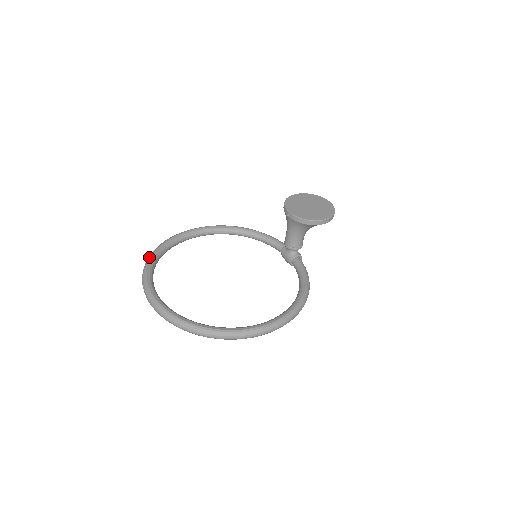
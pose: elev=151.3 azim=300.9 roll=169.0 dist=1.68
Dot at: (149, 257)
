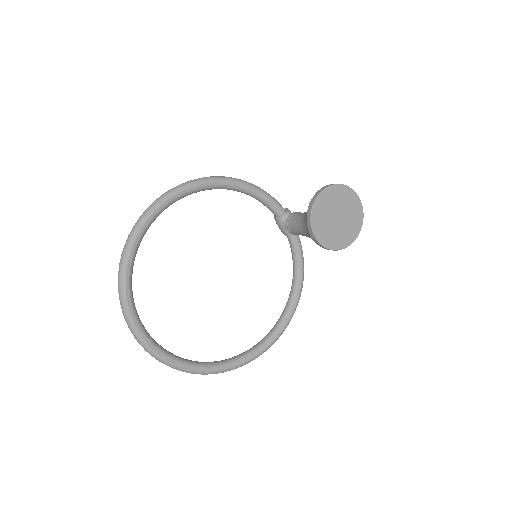
Dot at: (122, 278)
